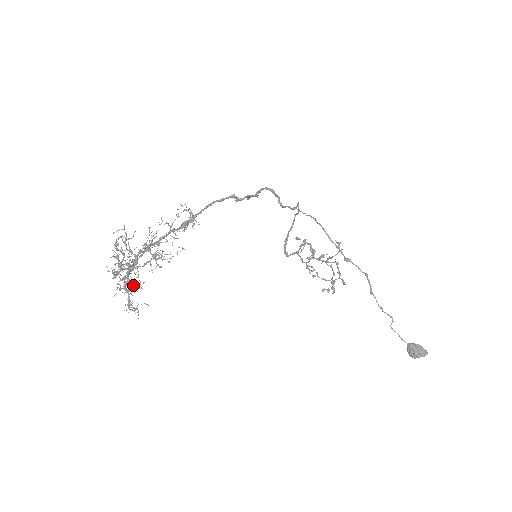
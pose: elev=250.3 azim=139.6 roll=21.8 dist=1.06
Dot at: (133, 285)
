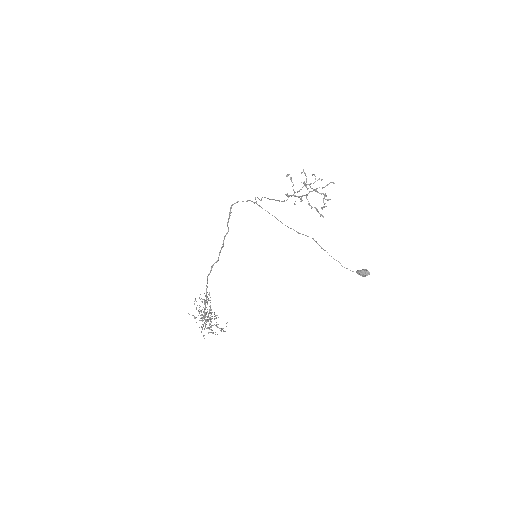
Dot at: occluded
